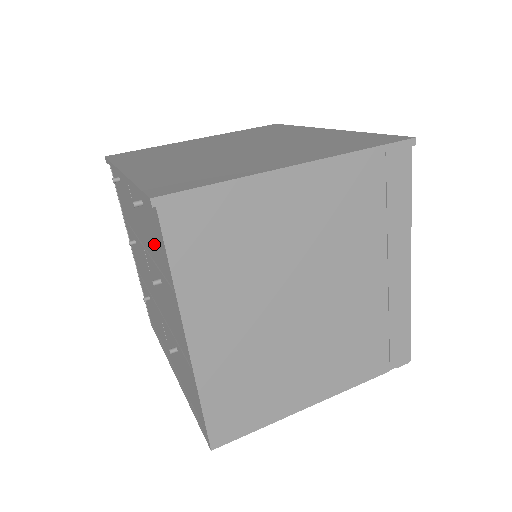
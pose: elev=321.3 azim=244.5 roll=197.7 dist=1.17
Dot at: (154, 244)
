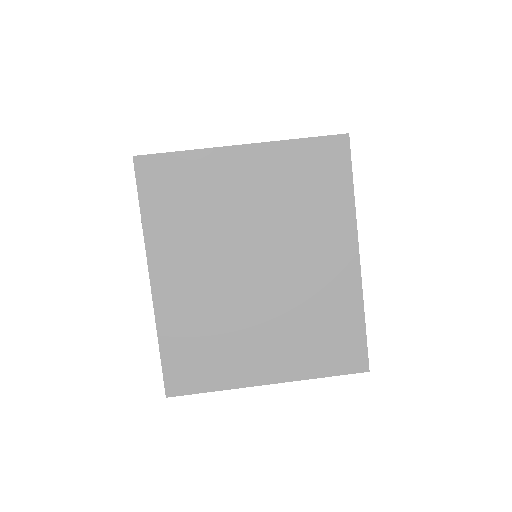
Dot at: occluded
